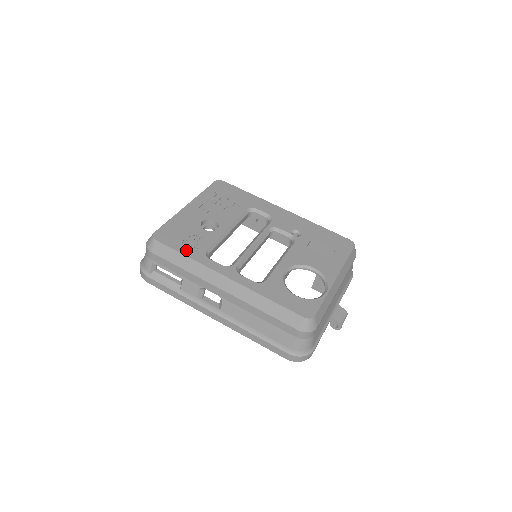
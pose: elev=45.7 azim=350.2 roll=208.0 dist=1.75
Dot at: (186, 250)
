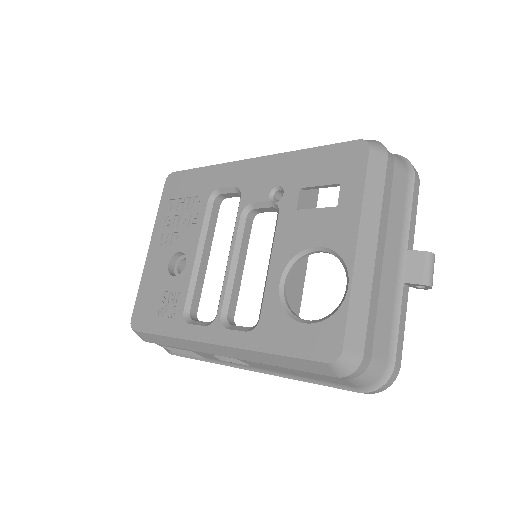
Dot at: (164, 327)
